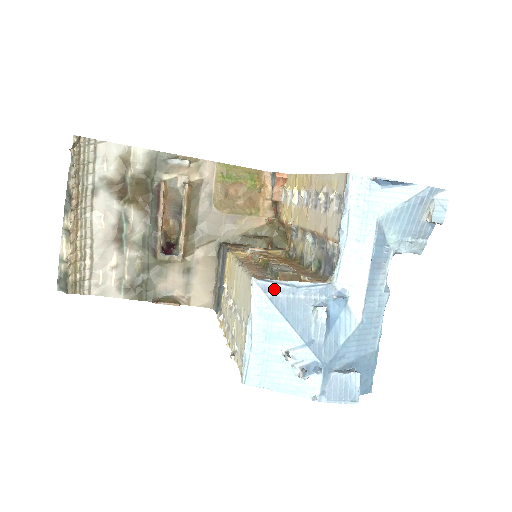
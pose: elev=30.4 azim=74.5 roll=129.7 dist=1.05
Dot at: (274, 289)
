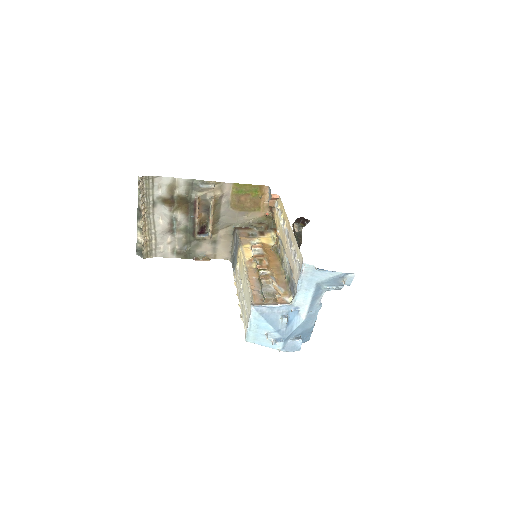
Dot at: (262, 309)
